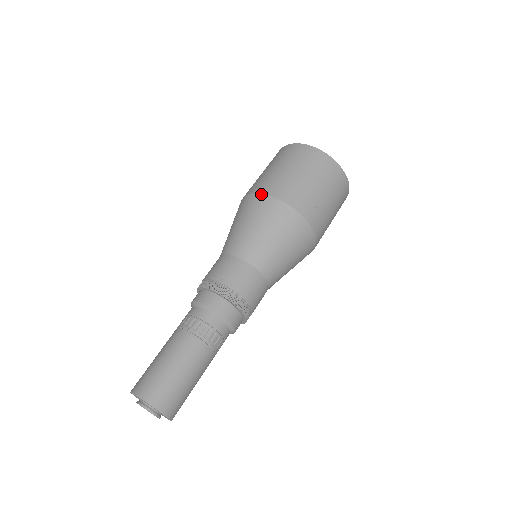
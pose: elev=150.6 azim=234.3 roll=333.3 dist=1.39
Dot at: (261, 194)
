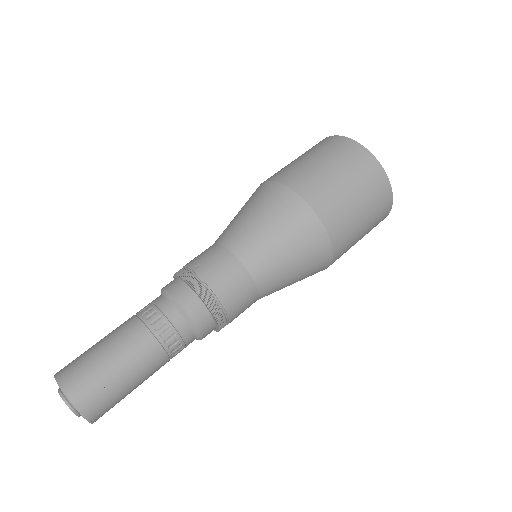
Dot at: (272, 181)
